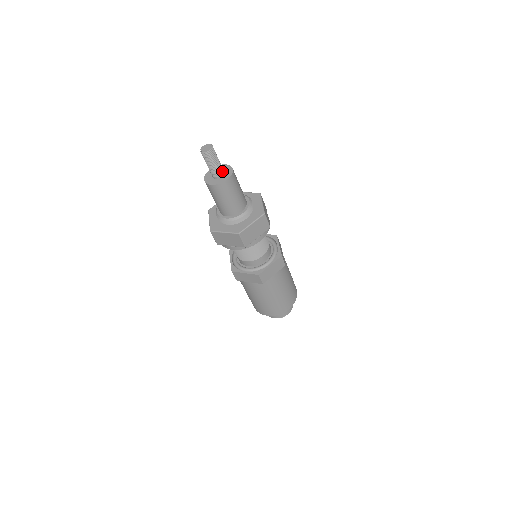
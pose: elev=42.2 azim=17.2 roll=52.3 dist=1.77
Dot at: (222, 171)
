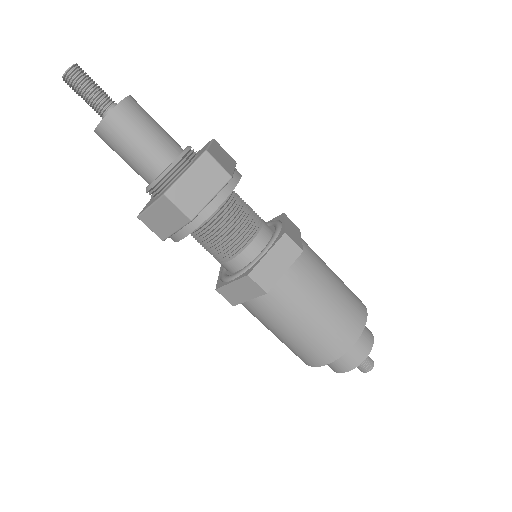
Dot at: (112, 104)
